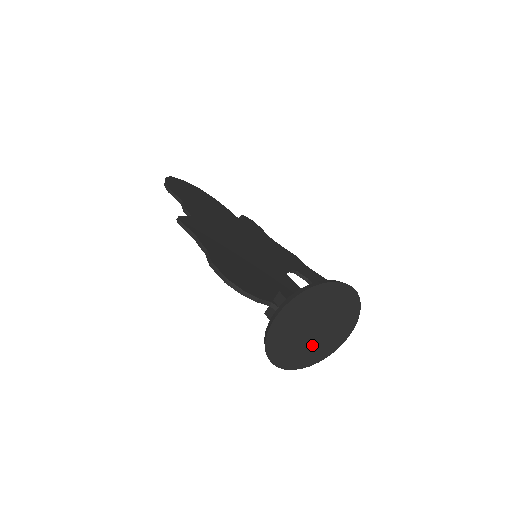
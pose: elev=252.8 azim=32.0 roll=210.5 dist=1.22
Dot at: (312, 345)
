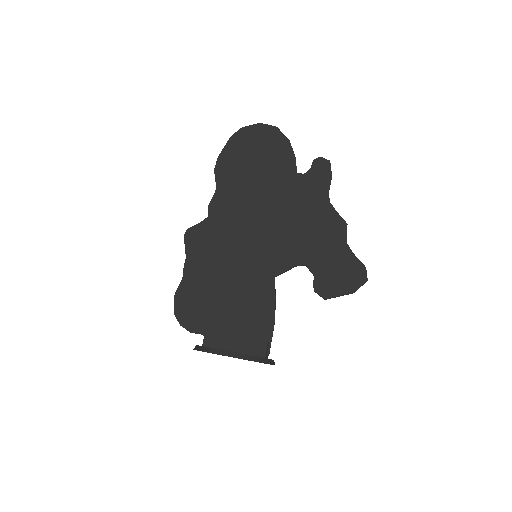
Dot at: occluded
